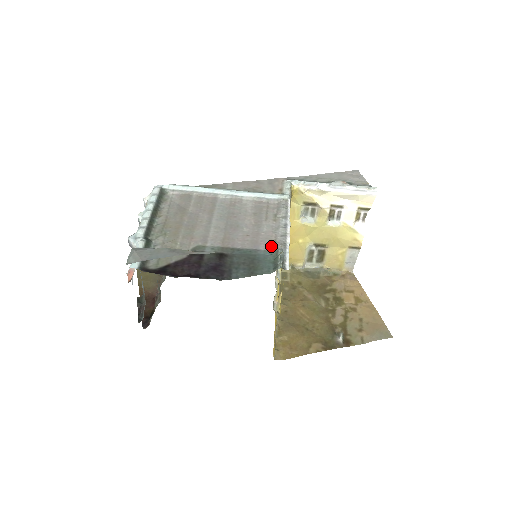
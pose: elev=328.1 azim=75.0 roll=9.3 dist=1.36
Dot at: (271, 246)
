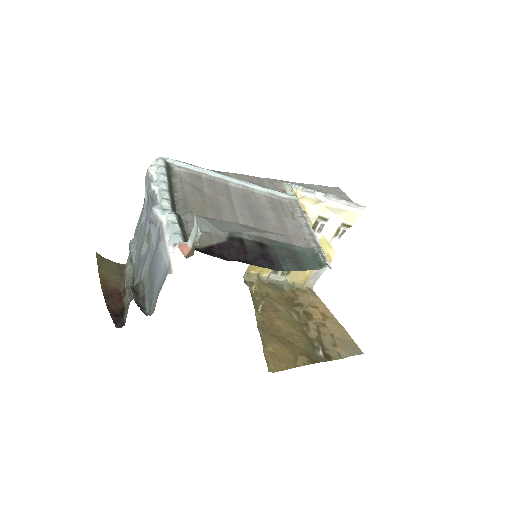
Dot at: (303, 243)
